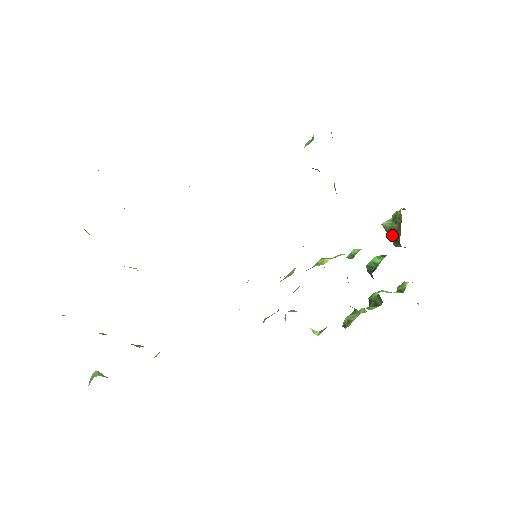
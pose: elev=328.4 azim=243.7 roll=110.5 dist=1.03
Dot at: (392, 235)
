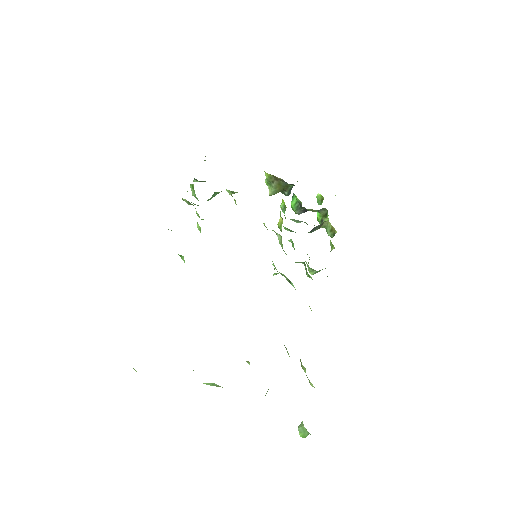
Dot at: (280, 189)
